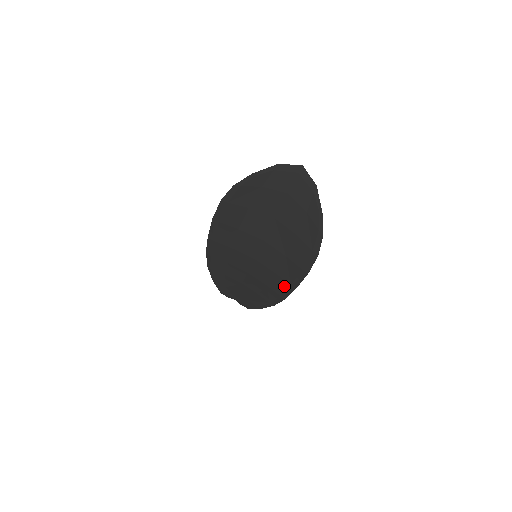
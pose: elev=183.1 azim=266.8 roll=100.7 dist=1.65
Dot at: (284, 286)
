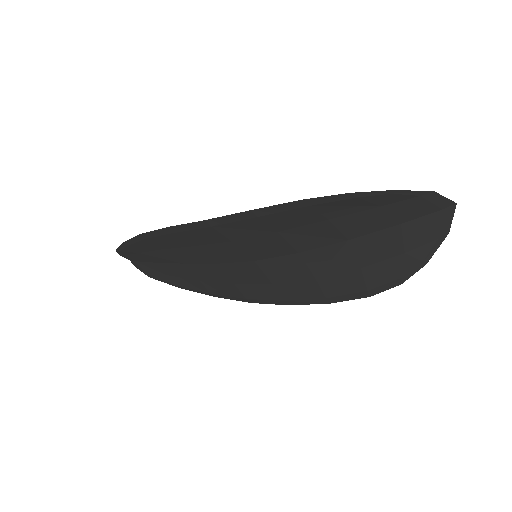
Dot at: (269, 297)
